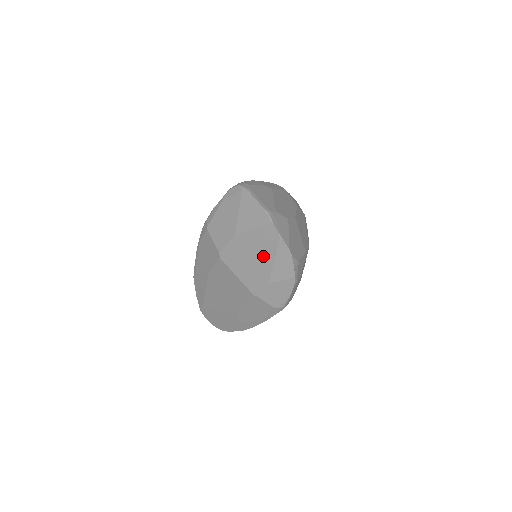
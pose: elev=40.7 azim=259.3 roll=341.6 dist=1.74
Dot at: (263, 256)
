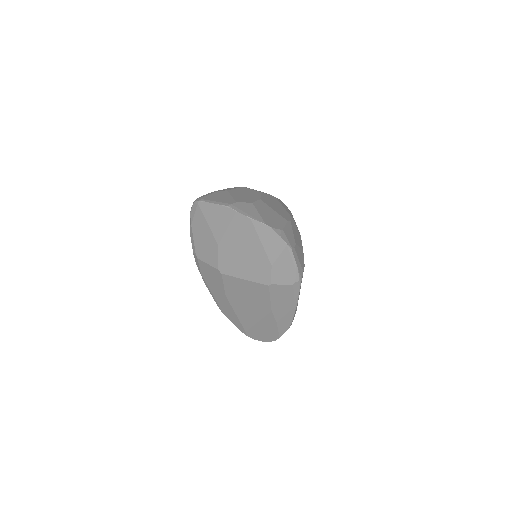
Dot at: (250, 246)
